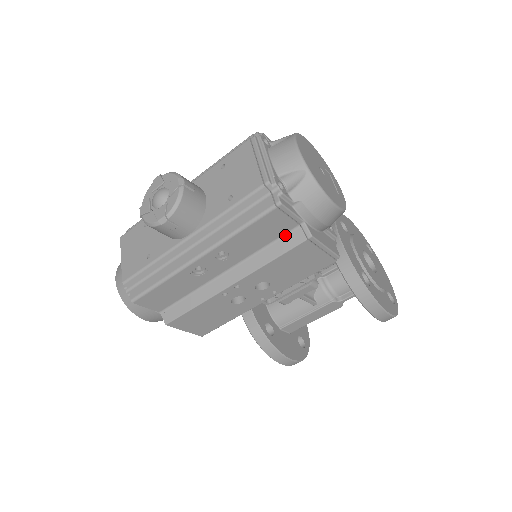
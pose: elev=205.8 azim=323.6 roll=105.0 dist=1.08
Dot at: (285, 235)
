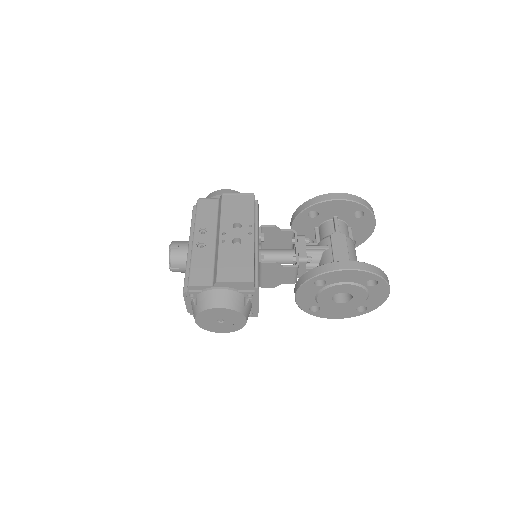
Dot at: (218, 207)
